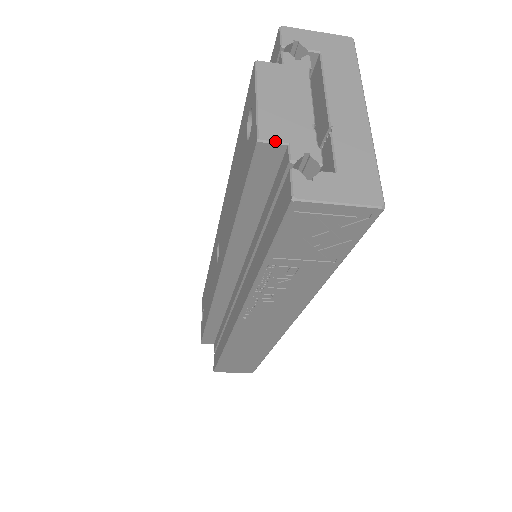
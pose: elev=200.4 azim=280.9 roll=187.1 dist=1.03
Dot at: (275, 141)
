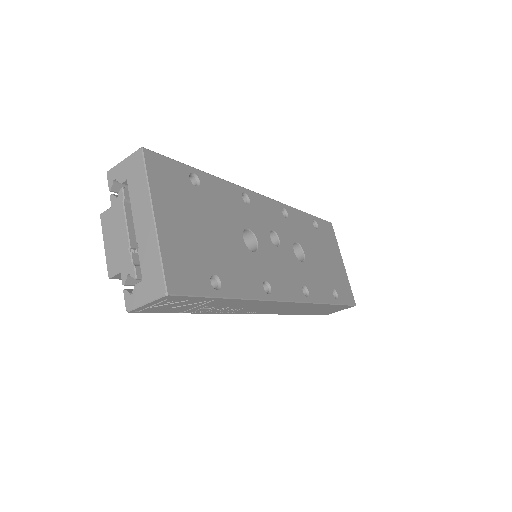
Dot at: (114, 274)
